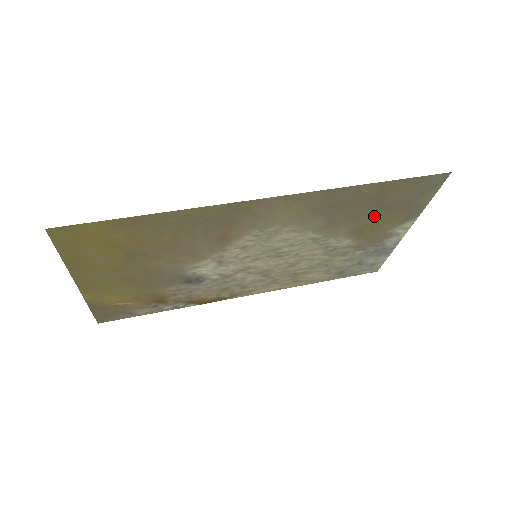
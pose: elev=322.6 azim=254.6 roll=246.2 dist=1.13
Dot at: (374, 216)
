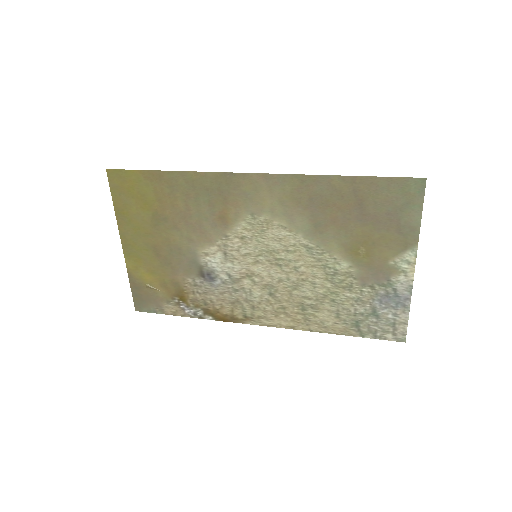
Dot at: (362, 229)
